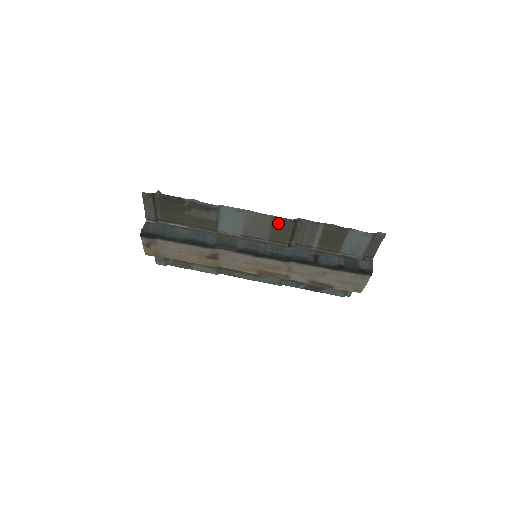
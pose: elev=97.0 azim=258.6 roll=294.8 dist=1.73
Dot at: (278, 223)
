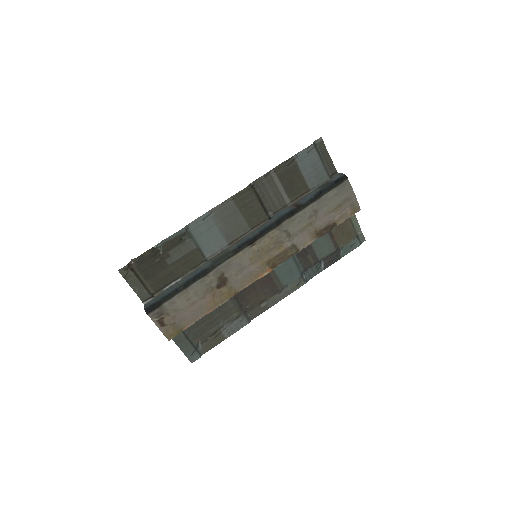
Dot at: (242, 202)
